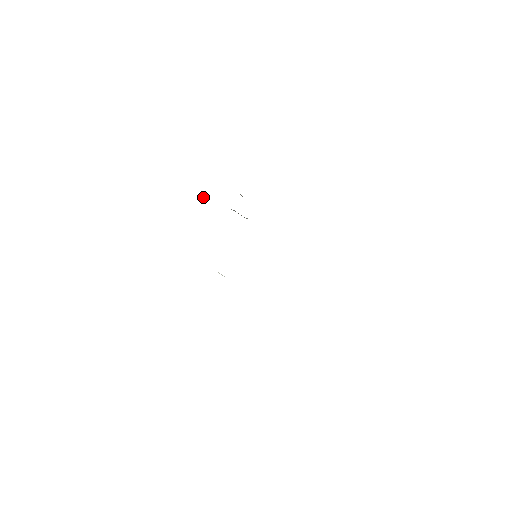
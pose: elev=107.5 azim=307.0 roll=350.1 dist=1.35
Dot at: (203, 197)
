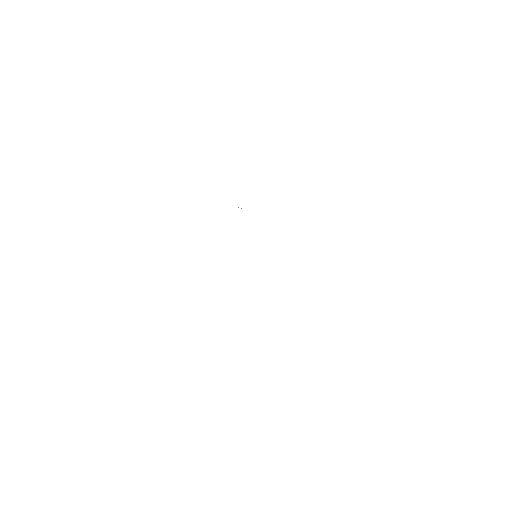
Dot at: occluded
